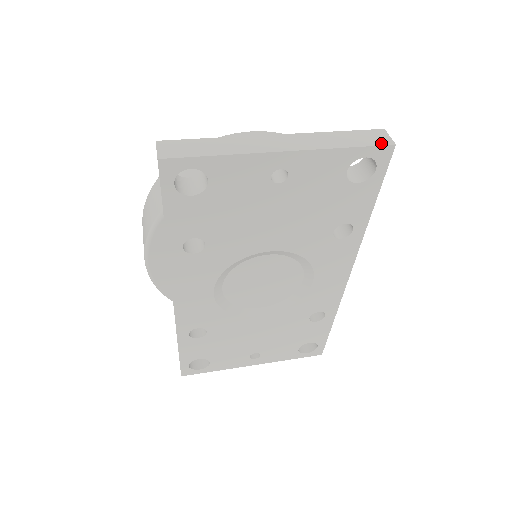
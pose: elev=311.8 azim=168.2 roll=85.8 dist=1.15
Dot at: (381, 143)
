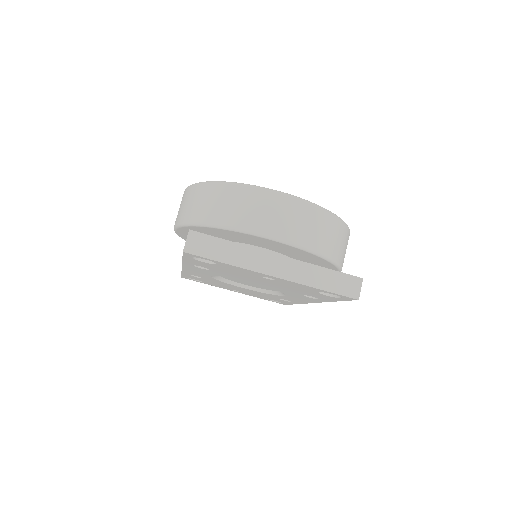
Dot at: (349, 294)
